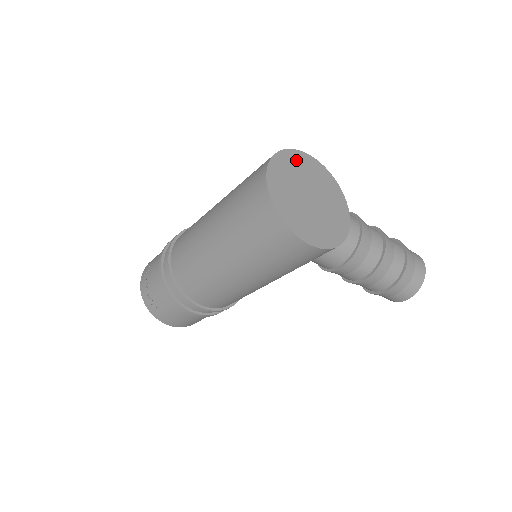
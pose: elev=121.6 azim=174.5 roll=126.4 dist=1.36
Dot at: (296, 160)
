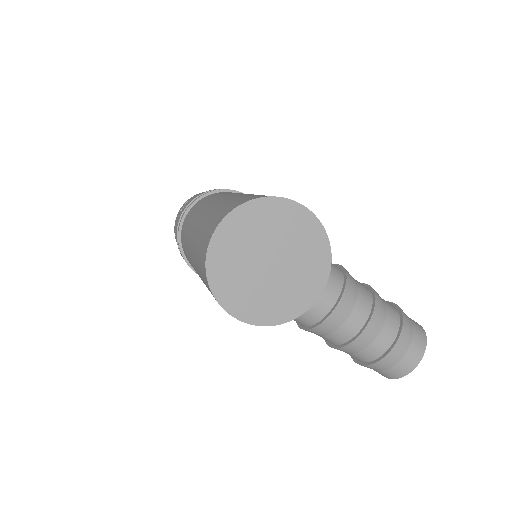
Dot at: (275, 212)
